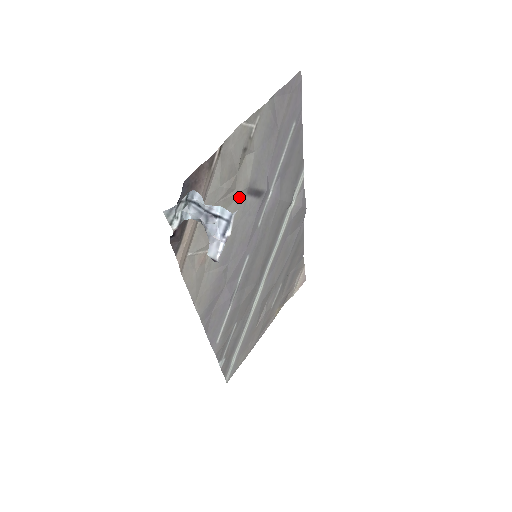
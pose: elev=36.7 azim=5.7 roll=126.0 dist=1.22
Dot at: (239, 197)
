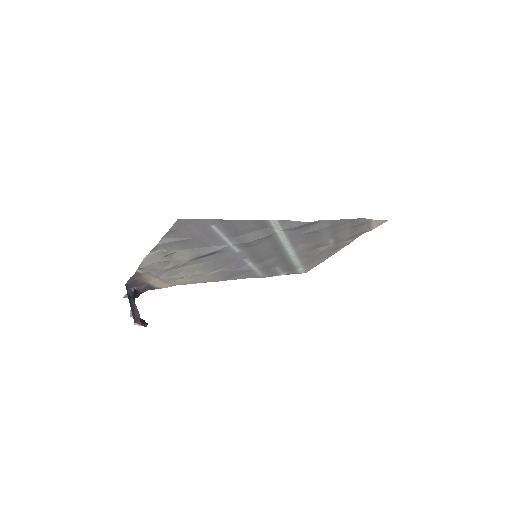
Dot at: (190, 262)
